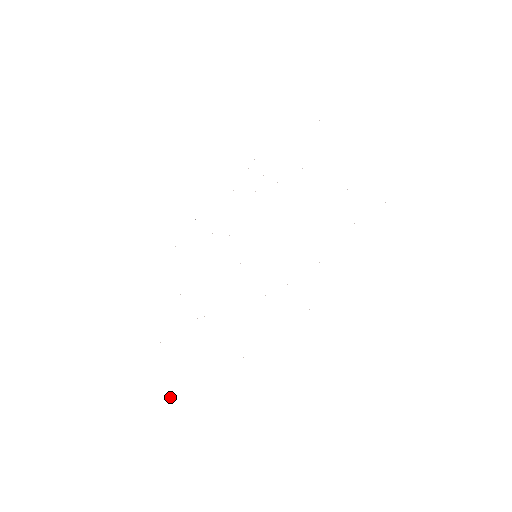
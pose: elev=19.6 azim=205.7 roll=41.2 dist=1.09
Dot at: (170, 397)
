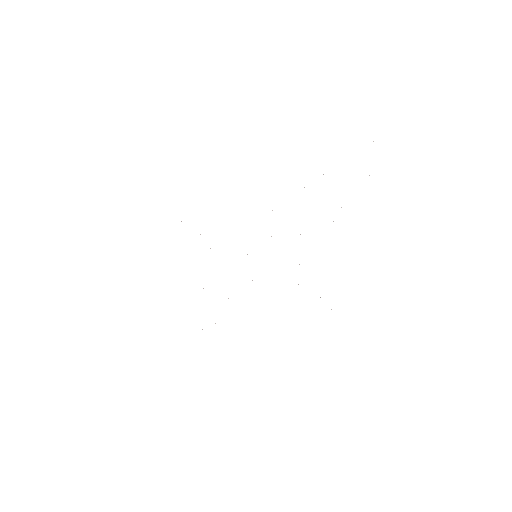
Dot at: occluded
